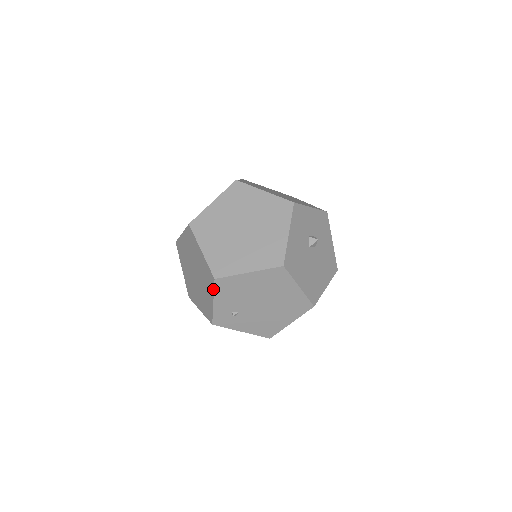
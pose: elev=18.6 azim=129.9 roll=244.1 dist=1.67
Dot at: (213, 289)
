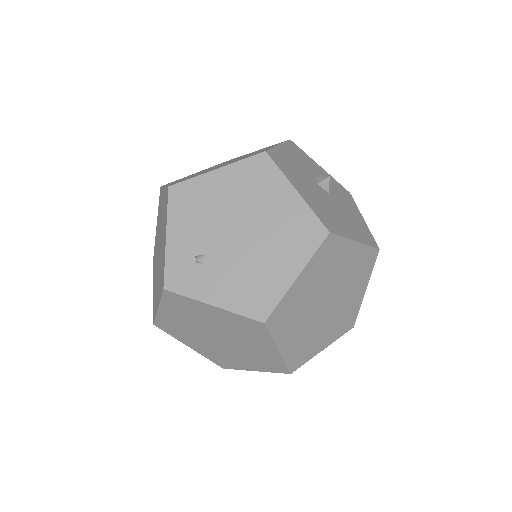
Dot at: (167, 209)
